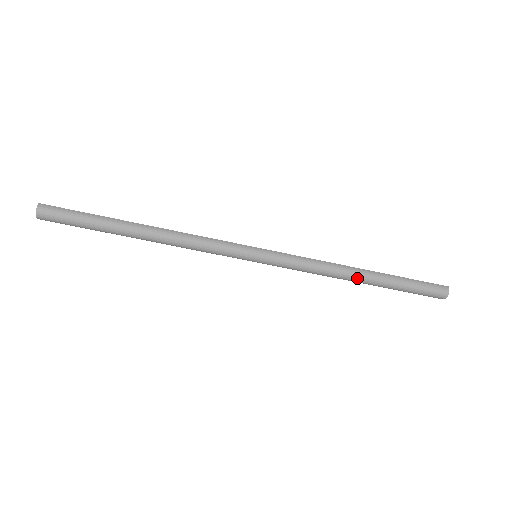
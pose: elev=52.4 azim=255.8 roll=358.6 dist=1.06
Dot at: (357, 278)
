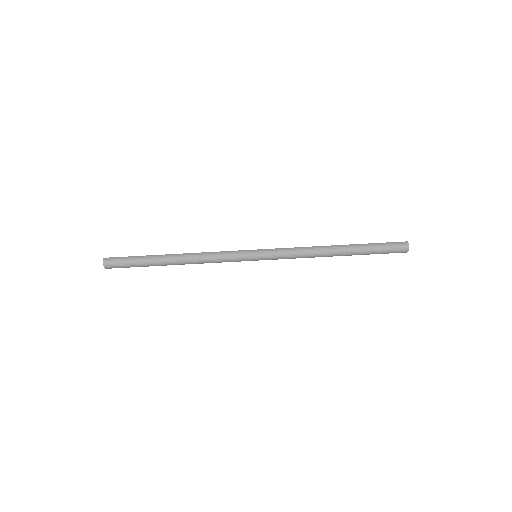
Dot at: (334, 253)
